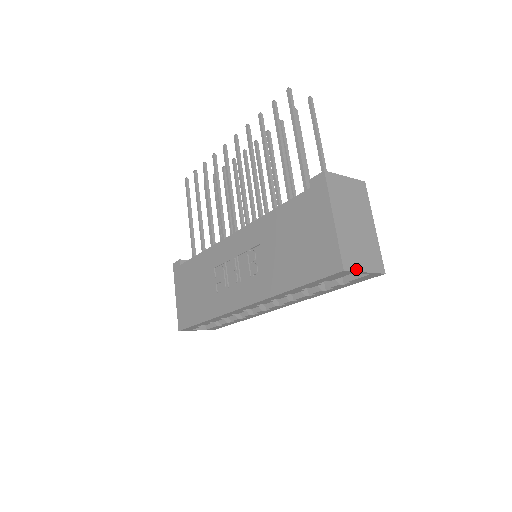
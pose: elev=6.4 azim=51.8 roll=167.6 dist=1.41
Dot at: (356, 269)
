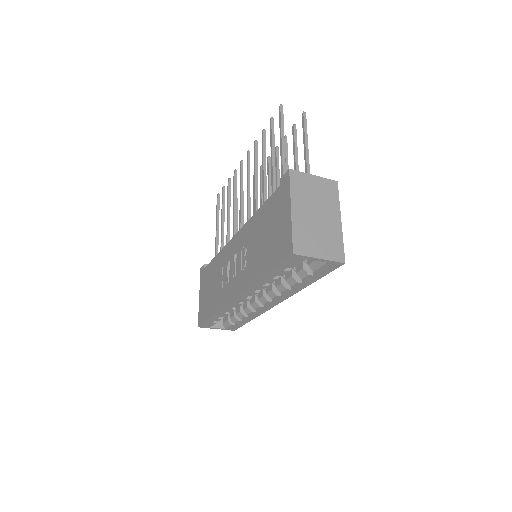
Dot at: (308, 254)
